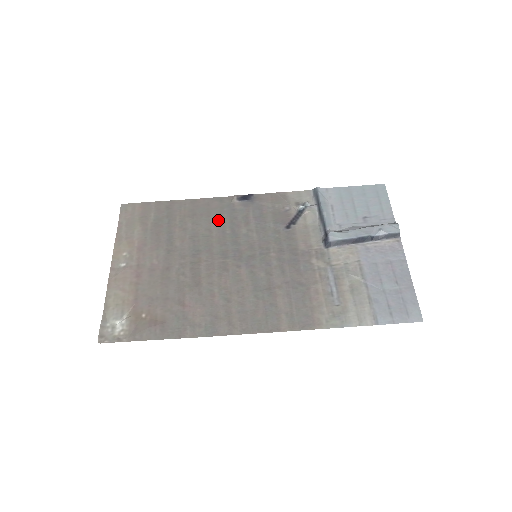
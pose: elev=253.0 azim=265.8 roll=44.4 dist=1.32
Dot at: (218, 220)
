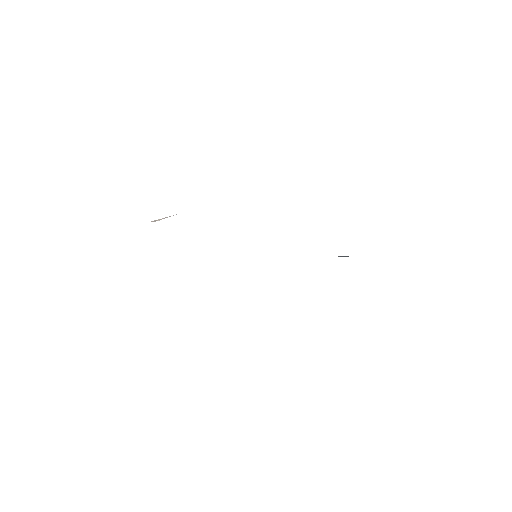
Dot at: occluded
